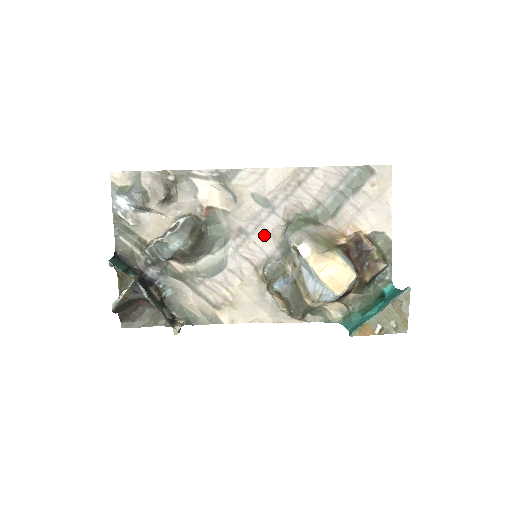
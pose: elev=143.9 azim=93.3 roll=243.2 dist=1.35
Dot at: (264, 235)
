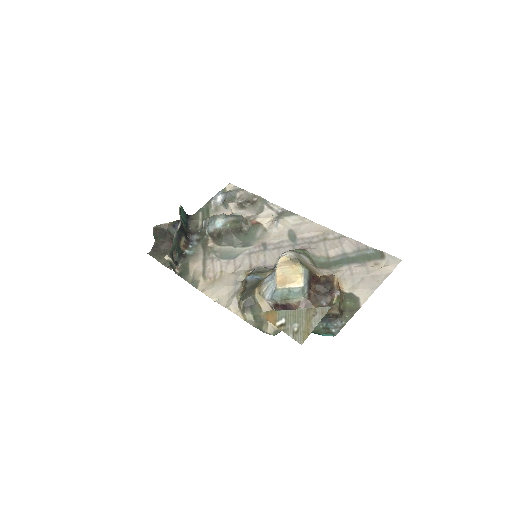
Dot at: (275, 255)
